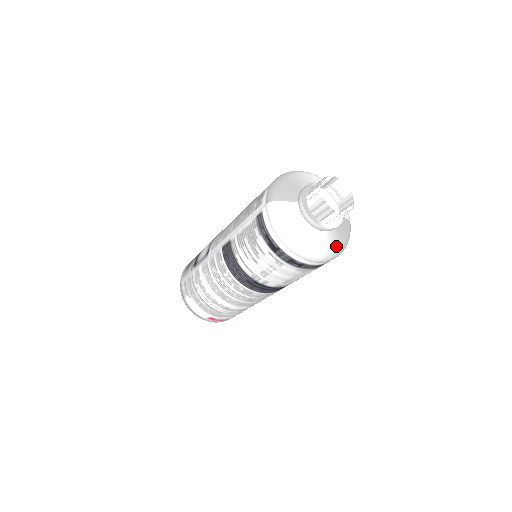
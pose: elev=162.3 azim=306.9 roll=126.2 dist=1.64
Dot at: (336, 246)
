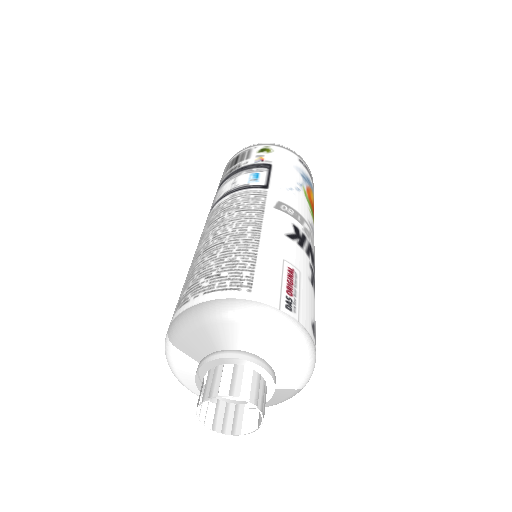
Dot at: occluded
